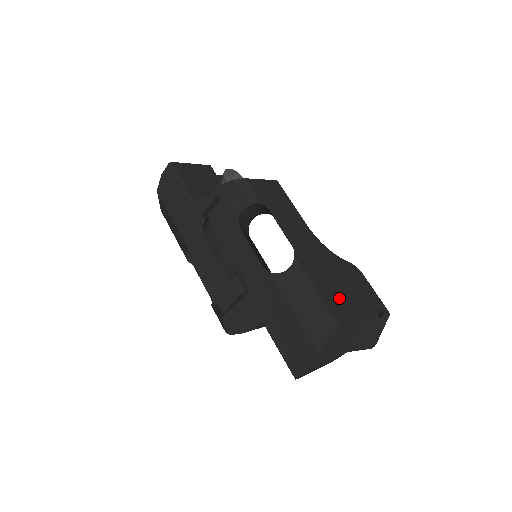
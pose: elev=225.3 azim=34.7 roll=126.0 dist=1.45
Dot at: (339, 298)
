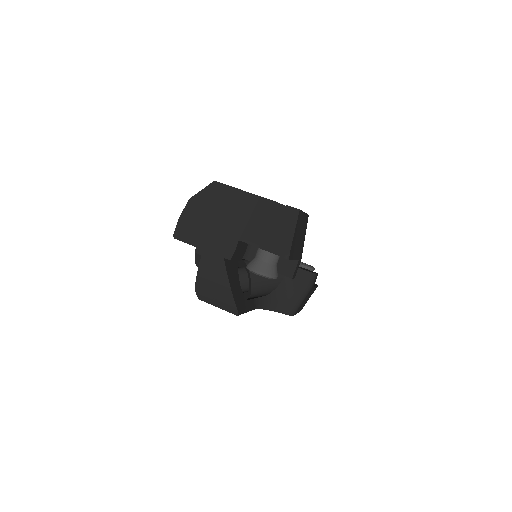
Dot at: occluded
